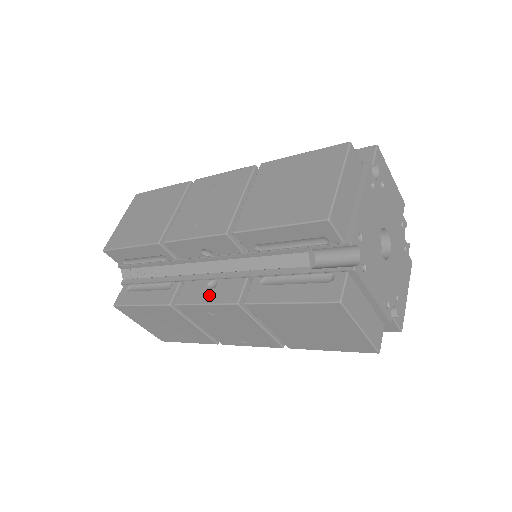
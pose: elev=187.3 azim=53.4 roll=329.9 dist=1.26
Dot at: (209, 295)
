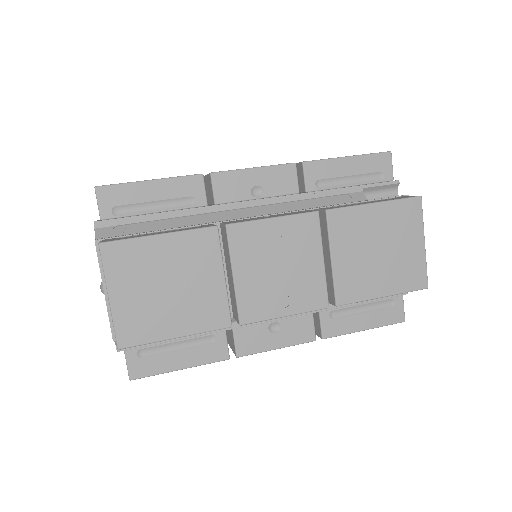
Dot at: (278, 339)
